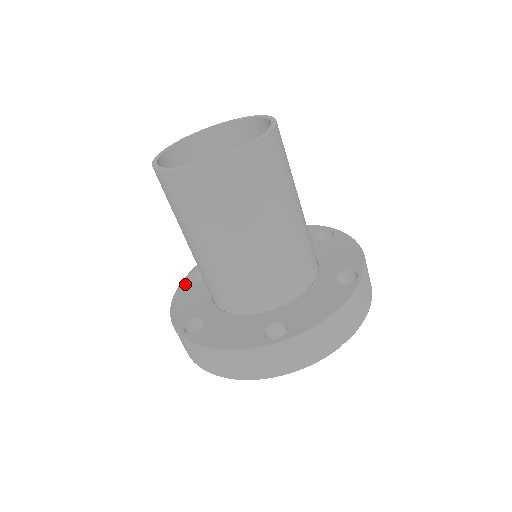
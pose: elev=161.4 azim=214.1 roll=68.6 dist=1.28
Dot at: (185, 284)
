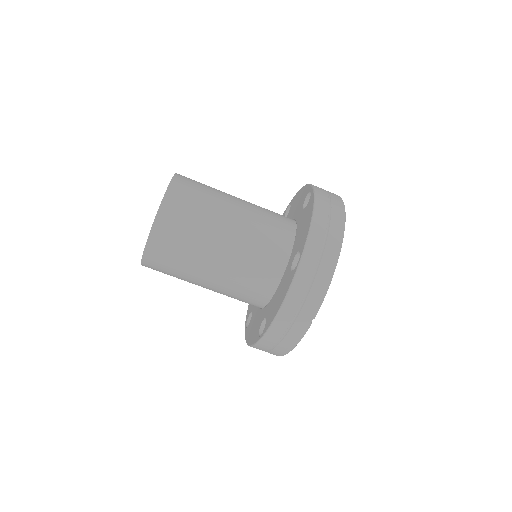
Dot at: occluded
